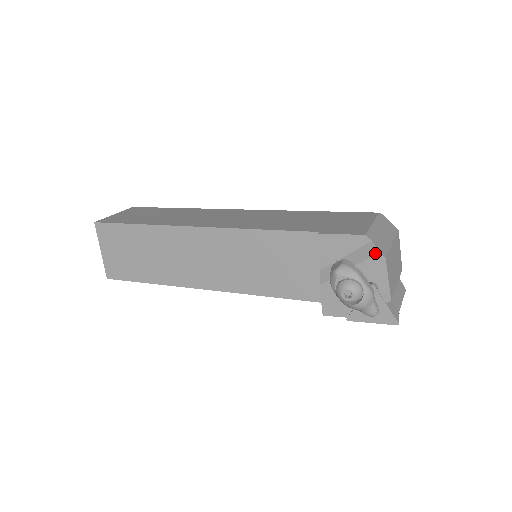
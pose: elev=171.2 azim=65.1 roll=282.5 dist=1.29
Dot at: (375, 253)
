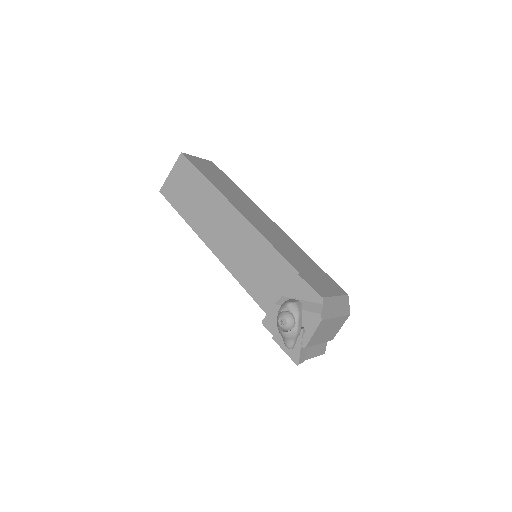
Dot at: (318, 312)
